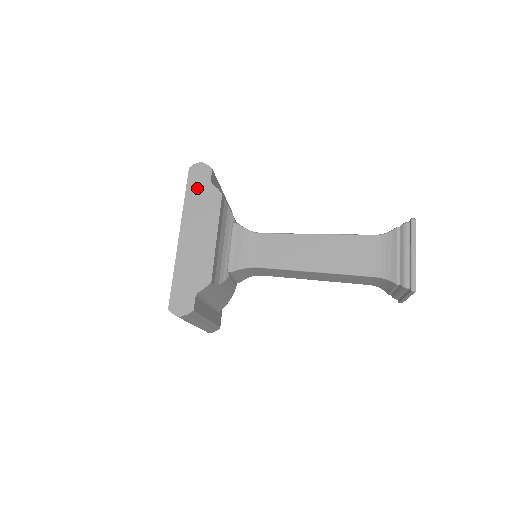
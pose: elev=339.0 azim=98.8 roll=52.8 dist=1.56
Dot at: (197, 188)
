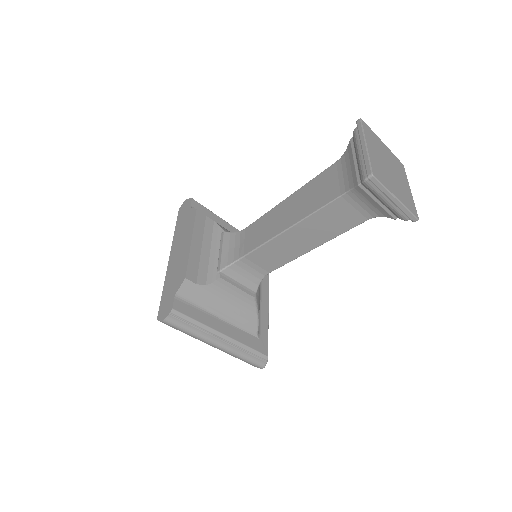
Dot at: (182, 218)
